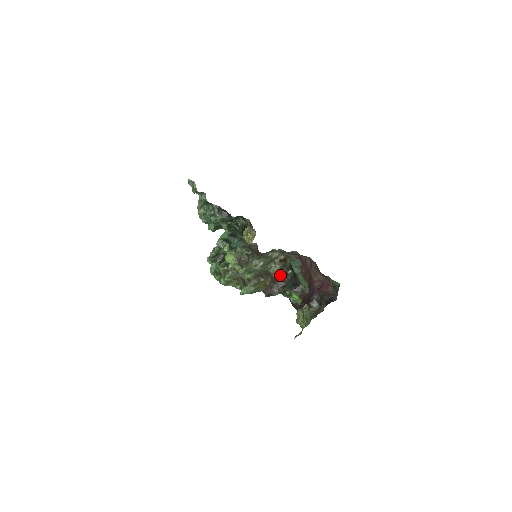
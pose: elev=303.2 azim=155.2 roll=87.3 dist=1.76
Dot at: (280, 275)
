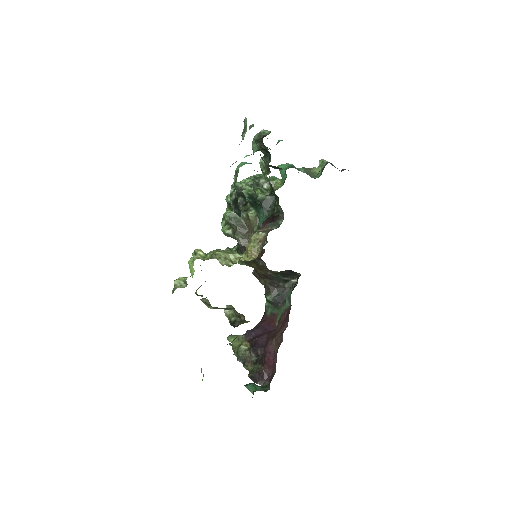
Dot at: (230, 323)
